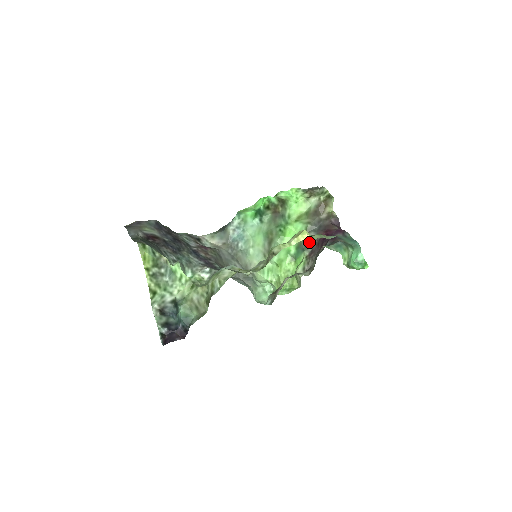
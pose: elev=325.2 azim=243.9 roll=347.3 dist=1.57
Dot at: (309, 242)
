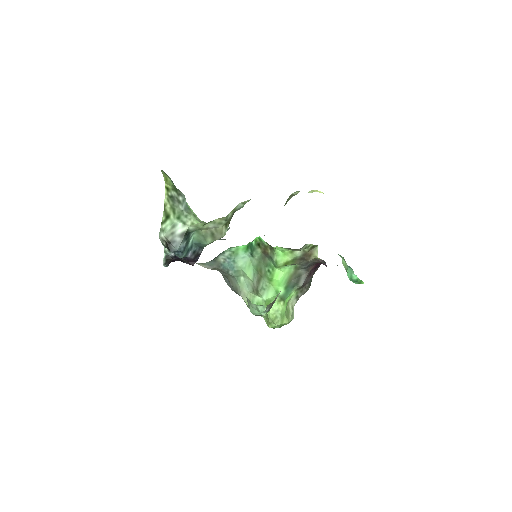
Dot at: (299, 277)
